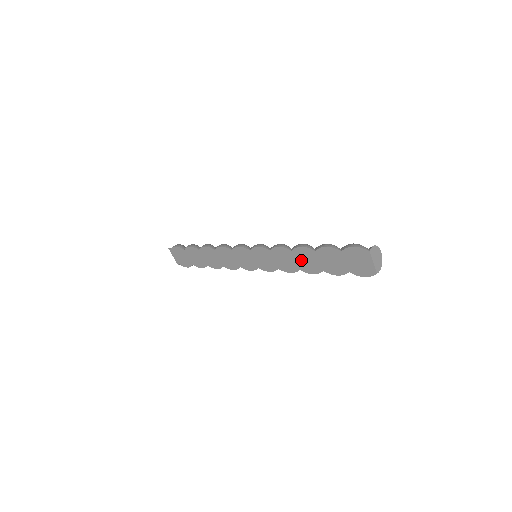
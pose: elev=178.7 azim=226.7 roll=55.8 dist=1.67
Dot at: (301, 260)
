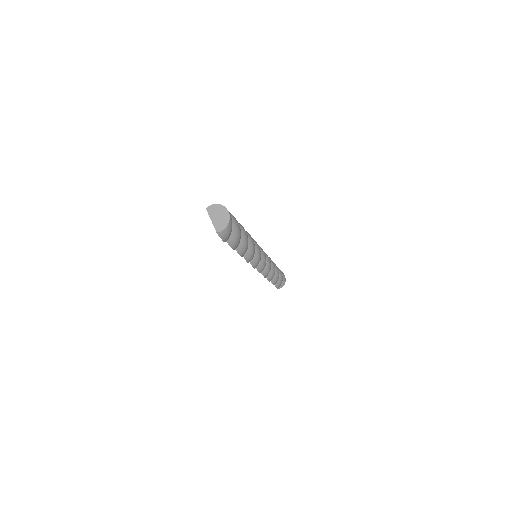
Dot at: occluded
